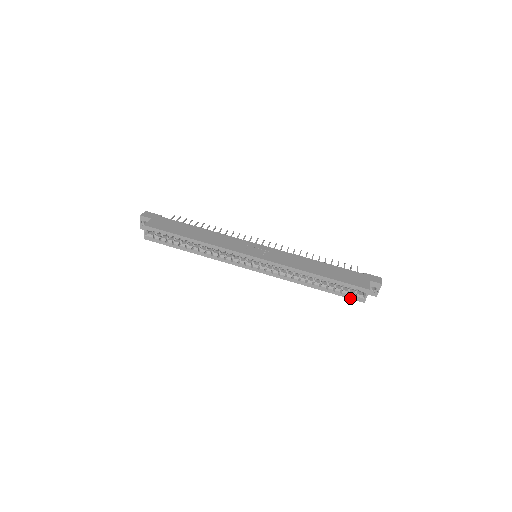
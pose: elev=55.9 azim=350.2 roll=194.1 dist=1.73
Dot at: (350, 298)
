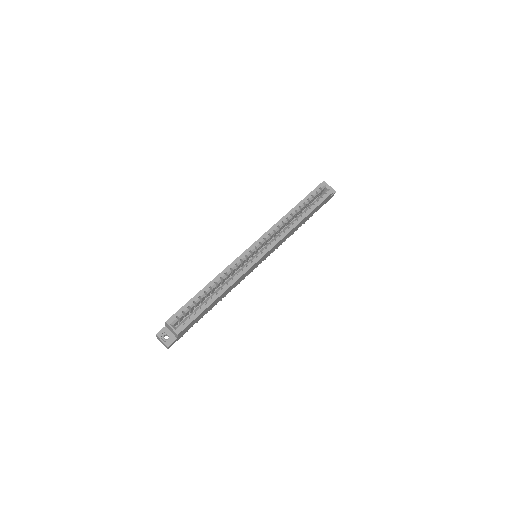
Dot at: (326, 198)
